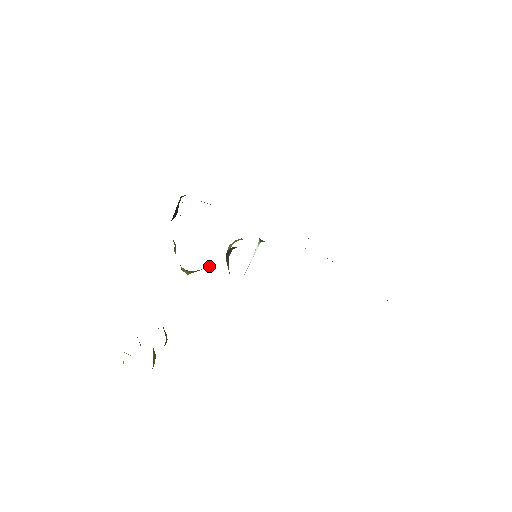
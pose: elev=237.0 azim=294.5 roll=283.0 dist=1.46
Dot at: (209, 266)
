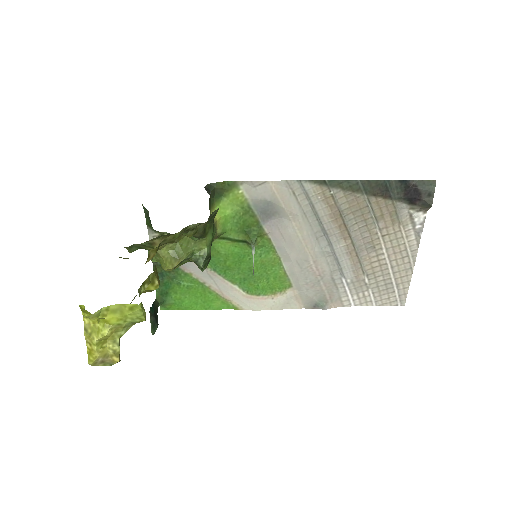
Dot at: (201, 263)
